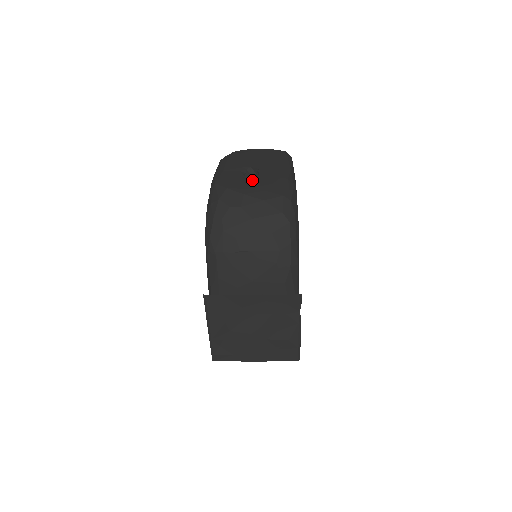
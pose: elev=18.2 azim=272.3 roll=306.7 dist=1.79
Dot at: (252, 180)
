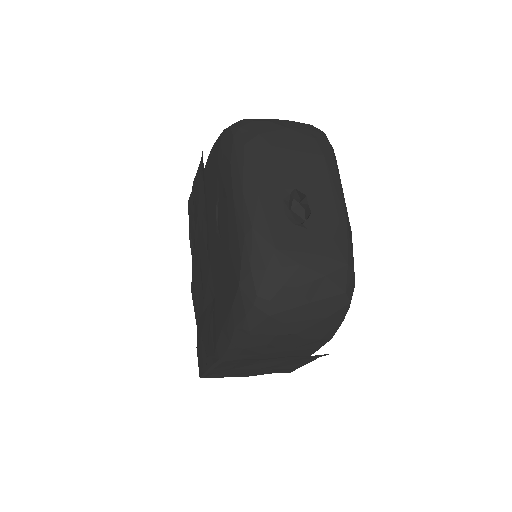
Dot at: (305, 228)
